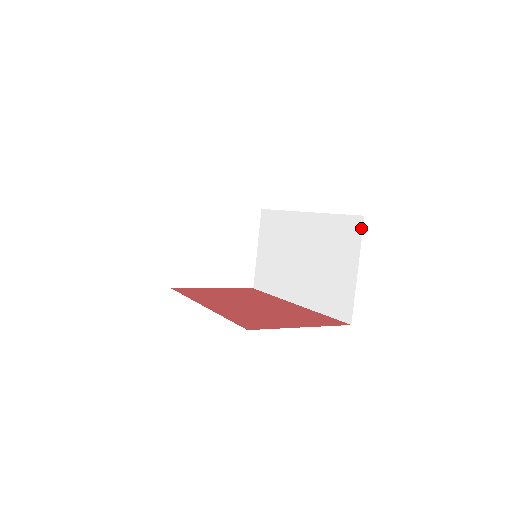
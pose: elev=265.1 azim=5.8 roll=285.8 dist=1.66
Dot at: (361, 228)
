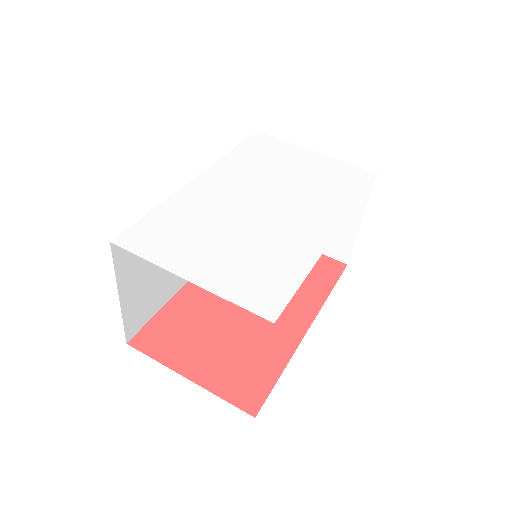
Dot at: occluded
